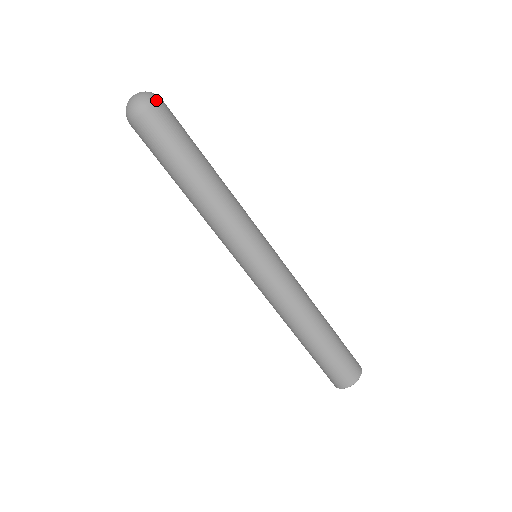
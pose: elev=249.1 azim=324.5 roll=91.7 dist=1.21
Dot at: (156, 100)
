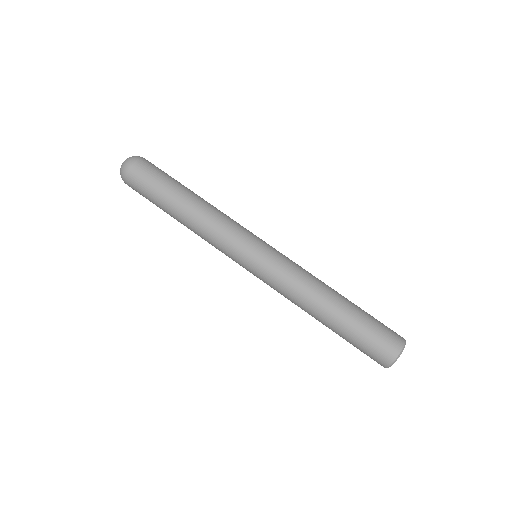
Dot at: occluded
